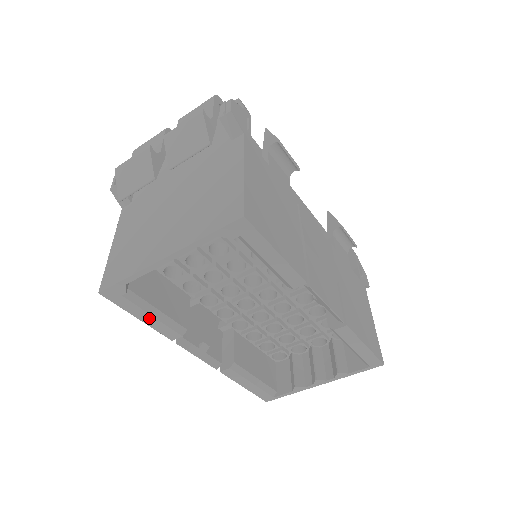
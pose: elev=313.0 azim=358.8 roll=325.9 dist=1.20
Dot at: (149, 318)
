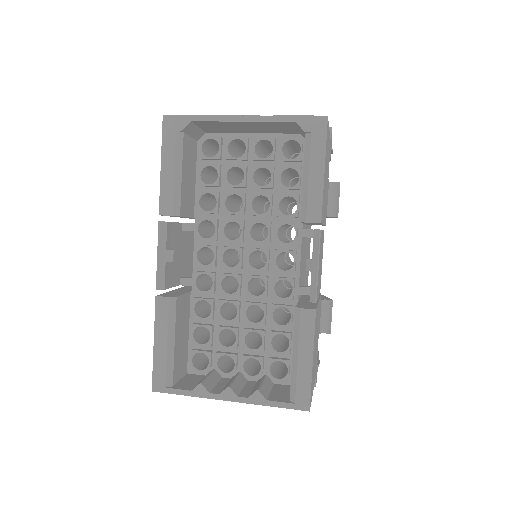
Dot at: (169, 172)
